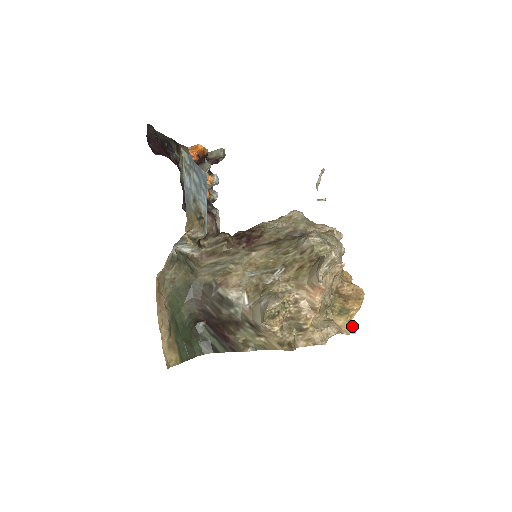
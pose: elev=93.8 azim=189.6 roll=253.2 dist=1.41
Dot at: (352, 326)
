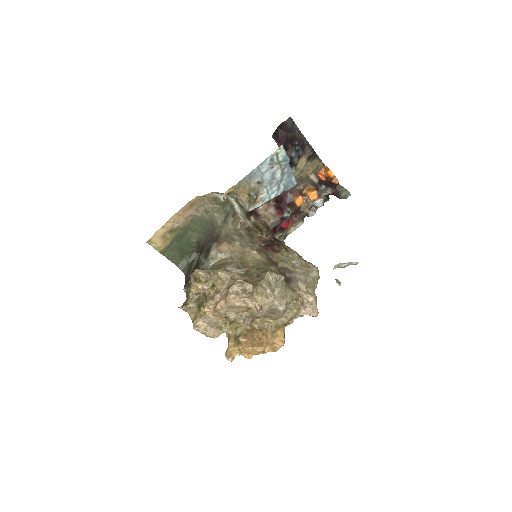
Dot at: (233, 355)
